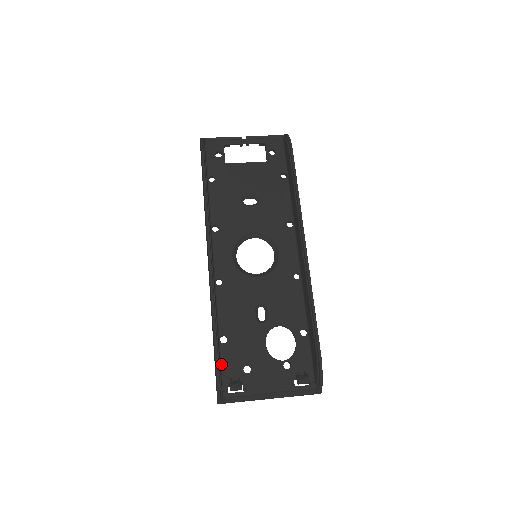
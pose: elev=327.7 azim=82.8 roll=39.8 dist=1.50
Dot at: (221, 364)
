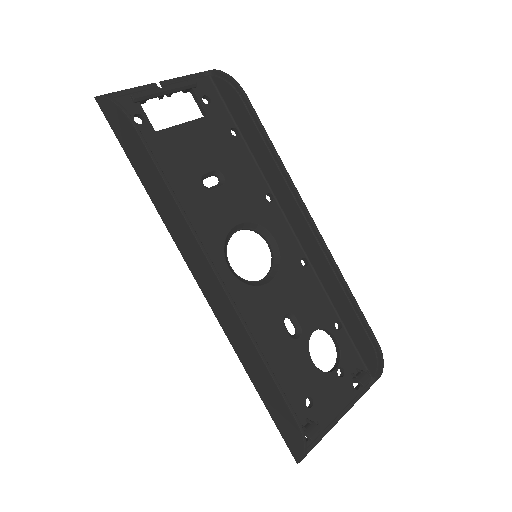
Dot at: occluded
